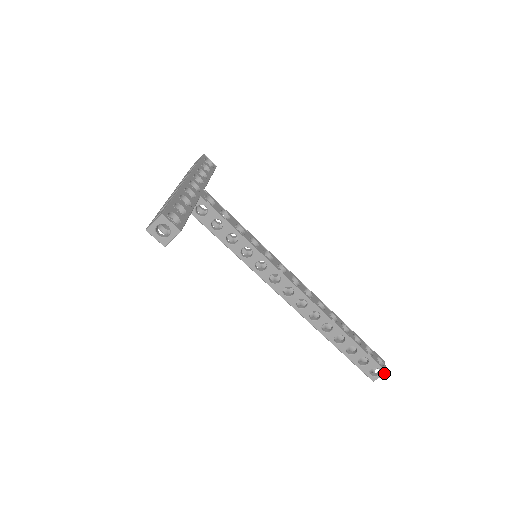
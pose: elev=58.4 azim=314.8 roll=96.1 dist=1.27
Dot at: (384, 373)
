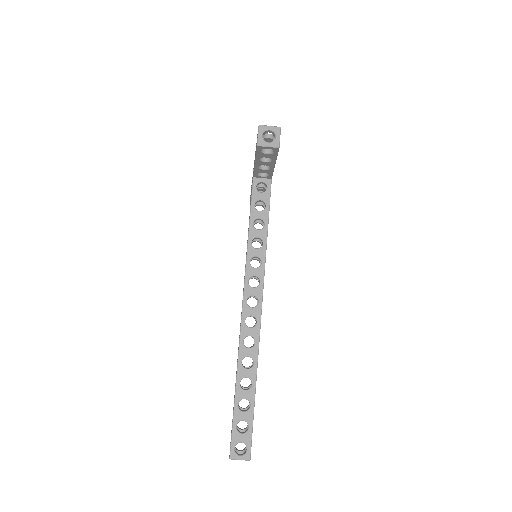
Dot at: (247, 458)
